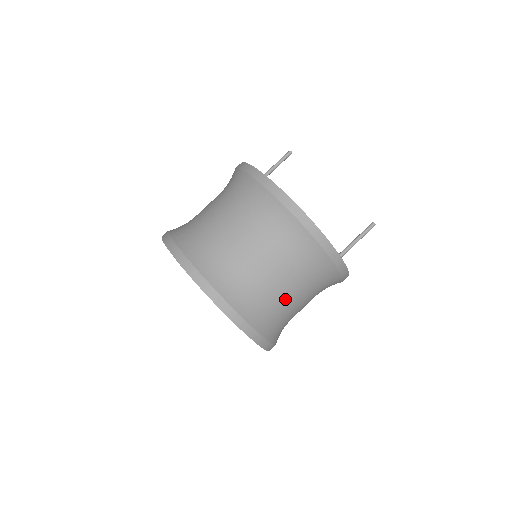
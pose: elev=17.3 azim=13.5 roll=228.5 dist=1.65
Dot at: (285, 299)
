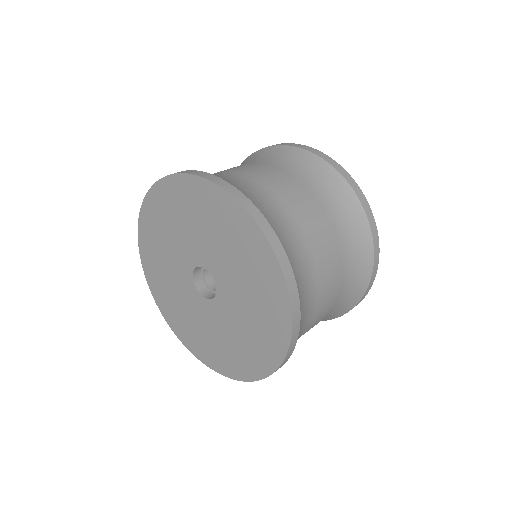
Dot at: occluded
